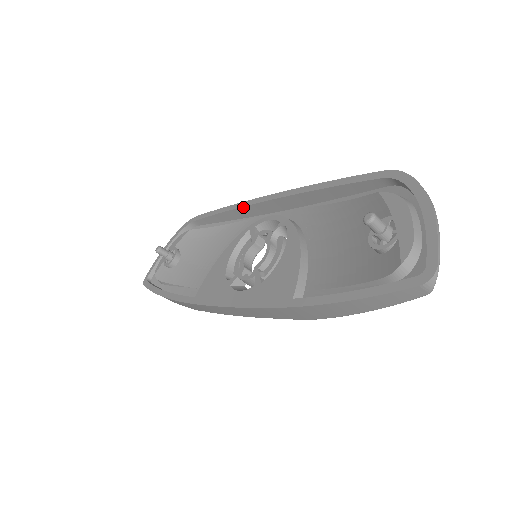
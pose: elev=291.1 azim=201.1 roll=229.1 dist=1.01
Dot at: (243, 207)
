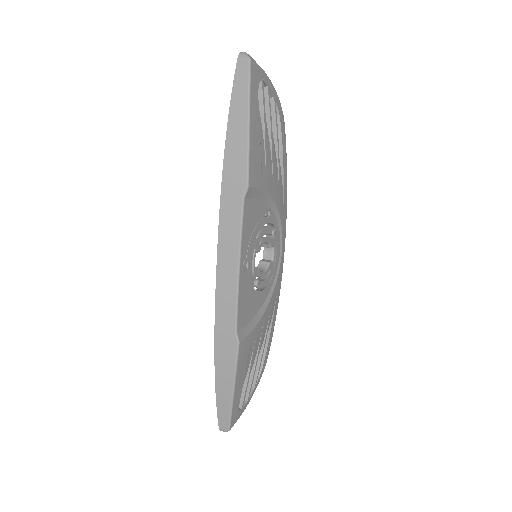
Dot at: occluded
